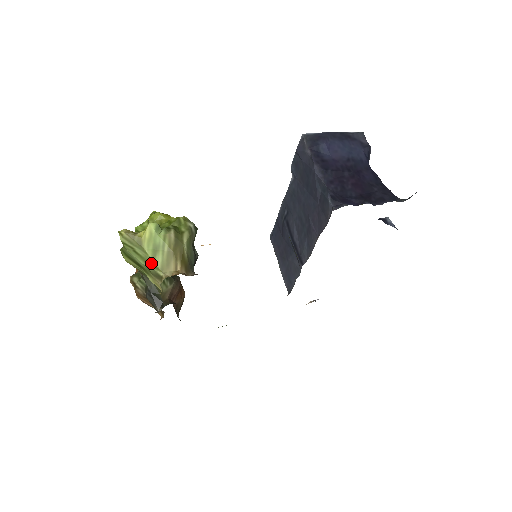
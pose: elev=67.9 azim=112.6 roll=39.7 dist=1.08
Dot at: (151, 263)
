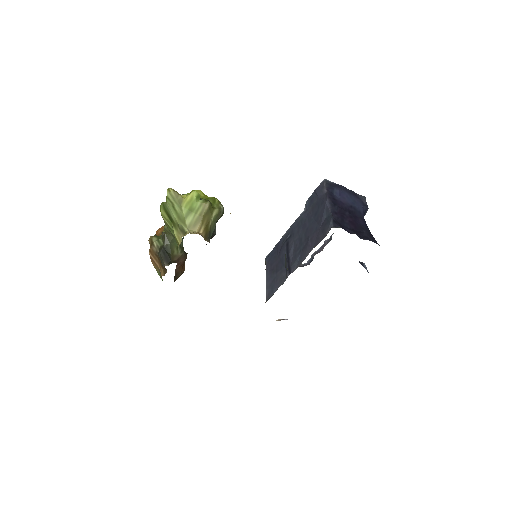
Dot at: (182, 219)
